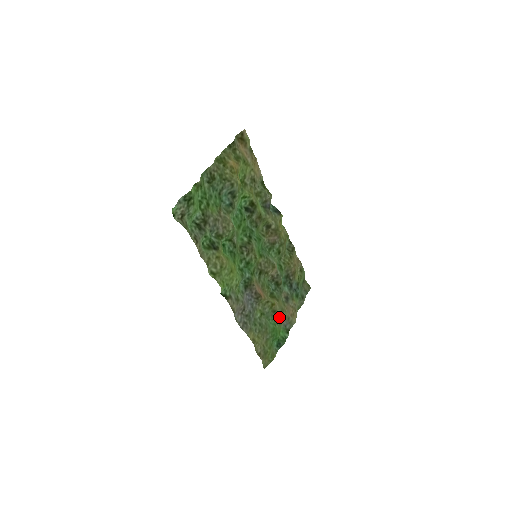
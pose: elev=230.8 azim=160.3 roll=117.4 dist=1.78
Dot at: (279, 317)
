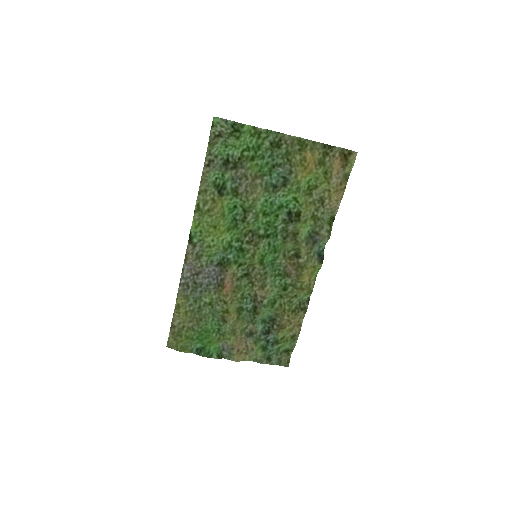
Dot at: (224, 332)
